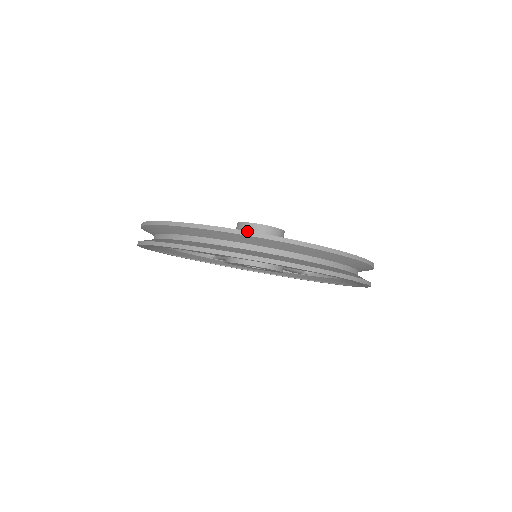
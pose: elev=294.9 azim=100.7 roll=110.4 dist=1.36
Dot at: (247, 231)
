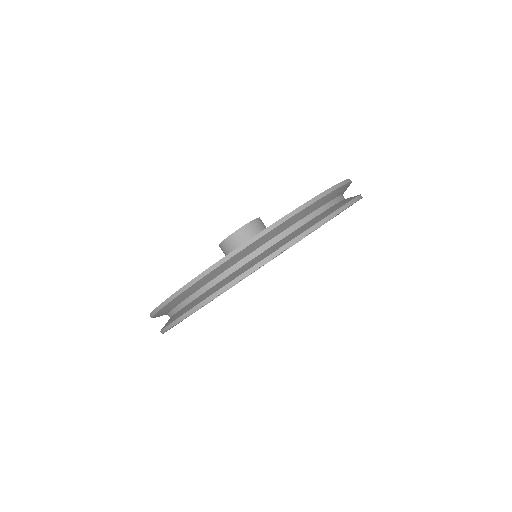
Dot at: (302, 205)
